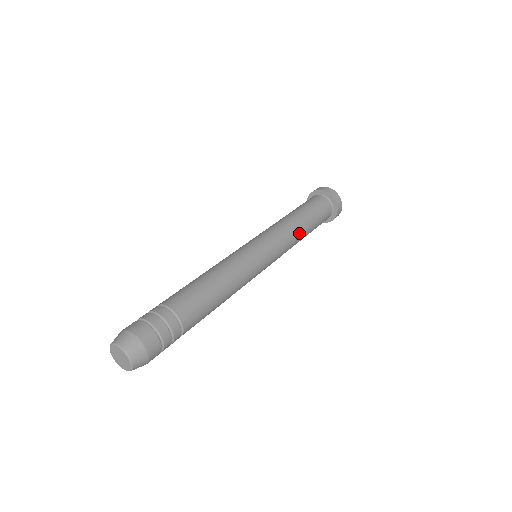
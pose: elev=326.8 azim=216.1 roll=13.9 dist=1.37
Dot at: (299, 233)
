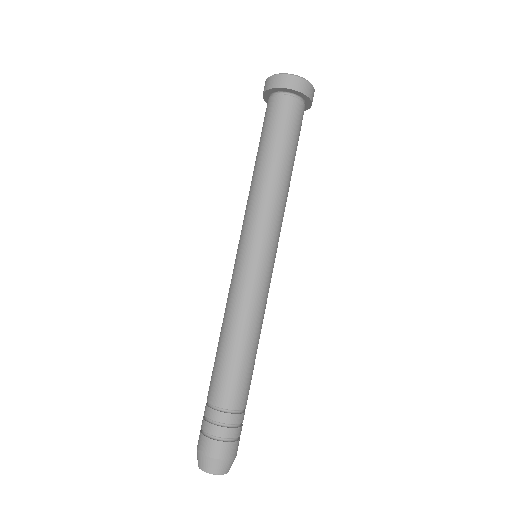
Dot at: occluded
